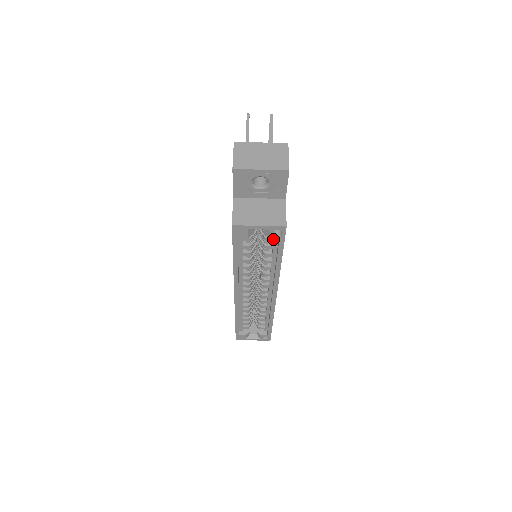
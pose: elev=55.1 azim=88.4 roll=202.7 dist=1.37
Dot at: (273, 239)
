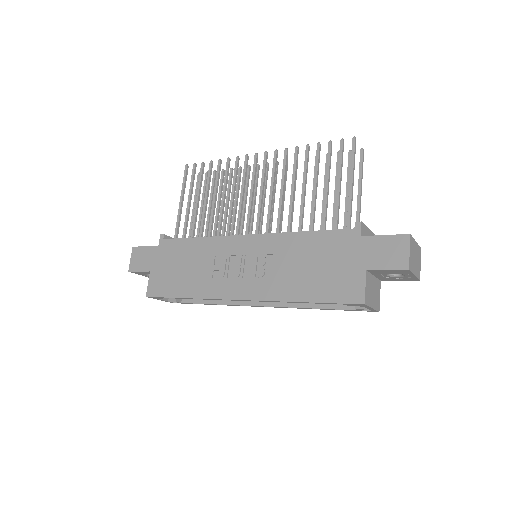
Dot at: occluded
